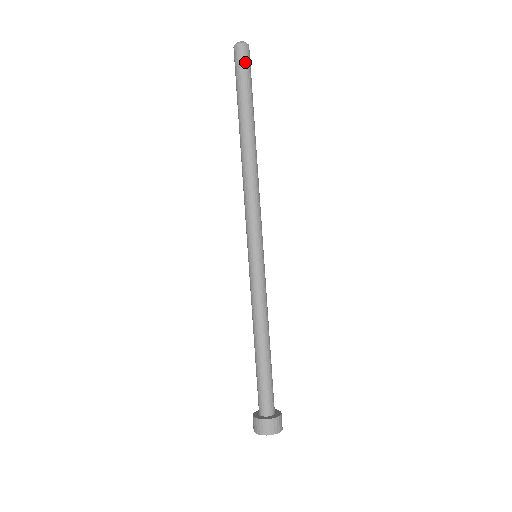
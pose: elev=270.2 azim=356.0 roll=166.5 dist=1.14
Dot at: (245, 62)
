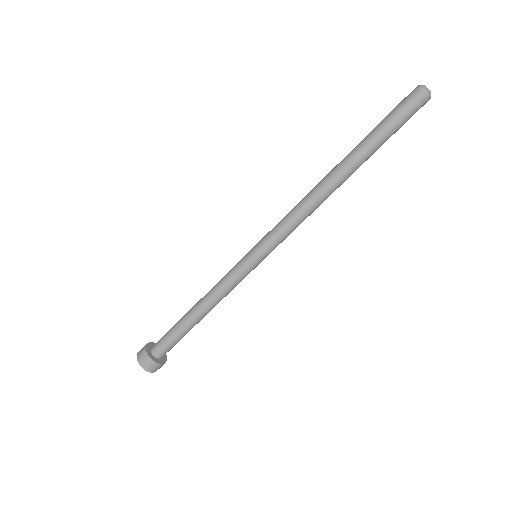
Dot at: (407, 106)
